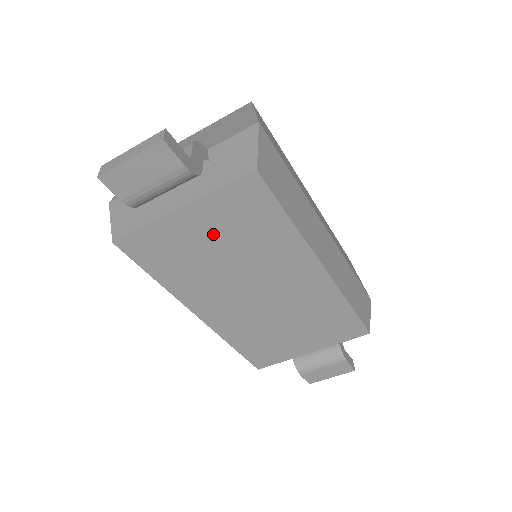
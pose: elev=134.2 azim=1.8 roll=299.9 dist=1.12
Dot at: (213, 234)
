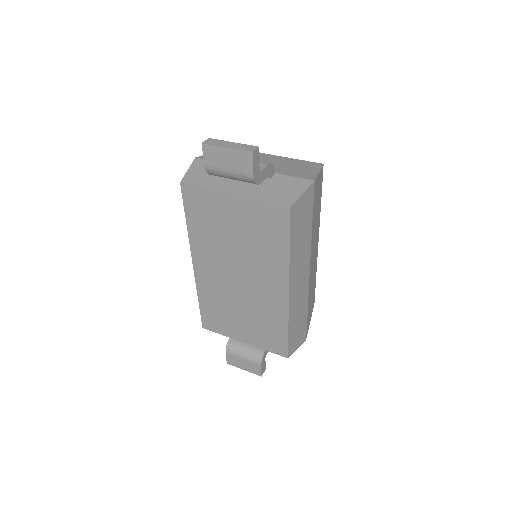
Dot at: (240, 222)
